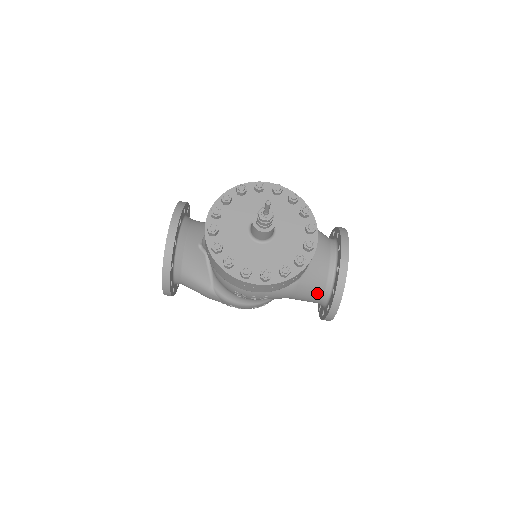
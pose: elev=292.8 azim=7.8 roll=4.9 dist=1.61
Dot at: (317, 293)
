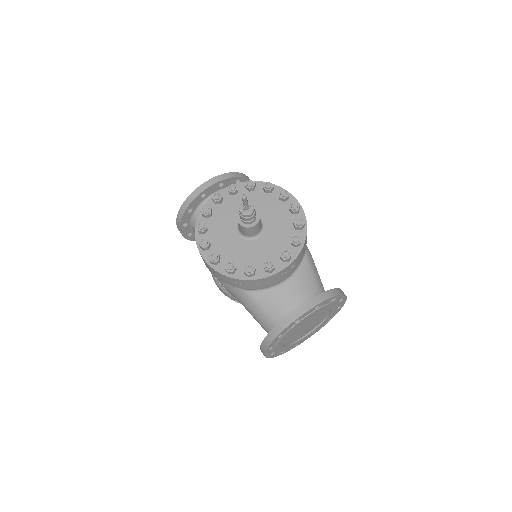
Dot at: (264, 320)
